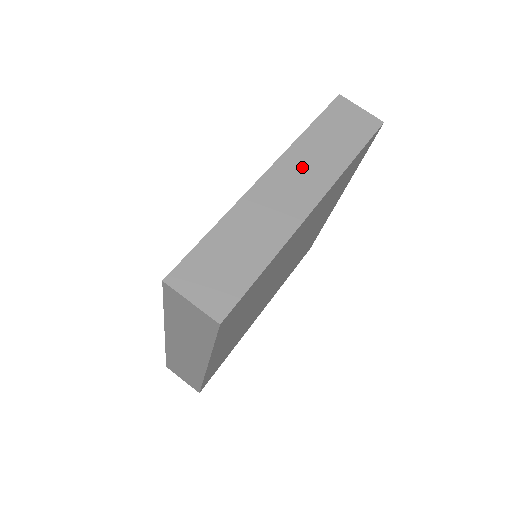
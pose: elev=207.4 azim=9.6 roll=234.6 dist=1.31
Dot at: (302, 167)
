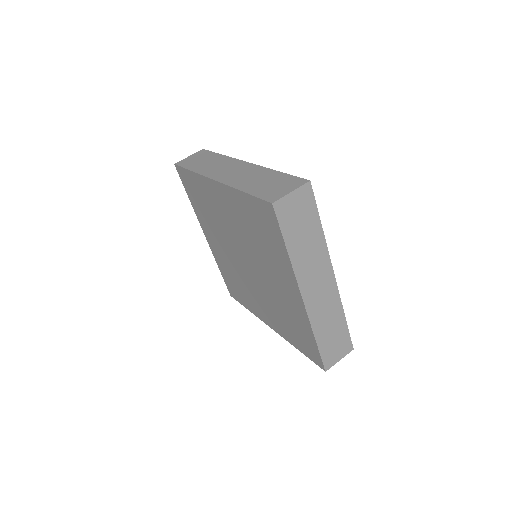
Dot at: (310, 271)
